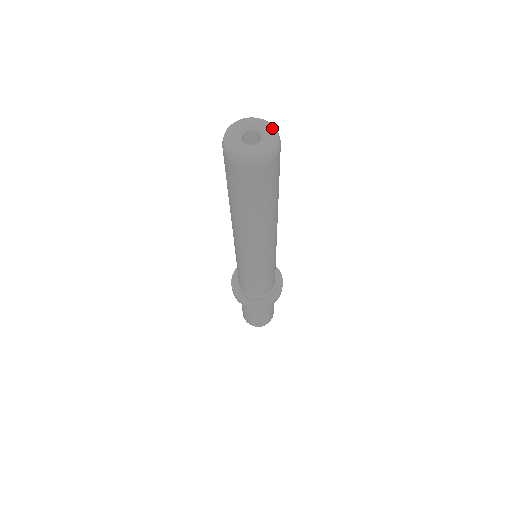
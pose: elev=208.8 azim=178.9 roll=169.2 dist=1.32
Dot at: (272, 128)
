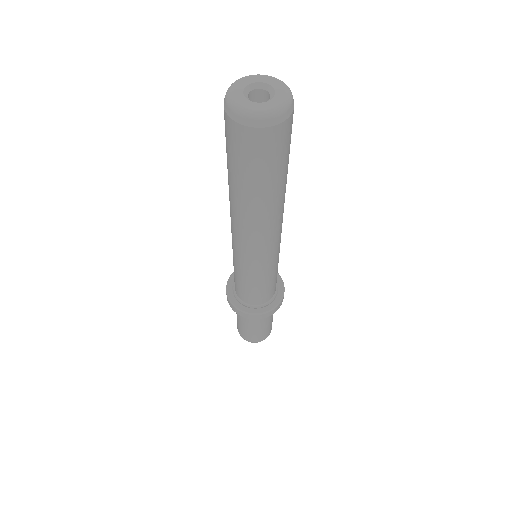
Dot at: (284, 85)
